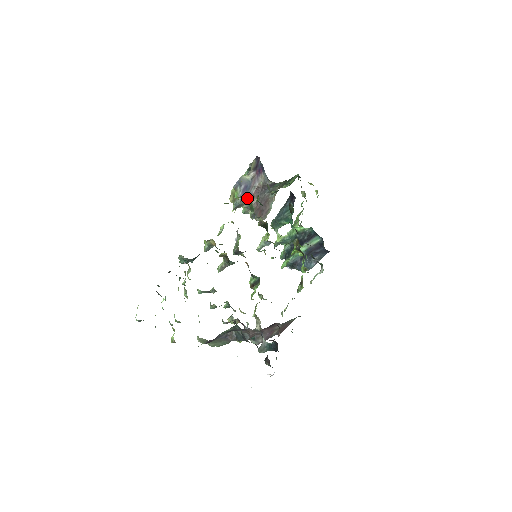
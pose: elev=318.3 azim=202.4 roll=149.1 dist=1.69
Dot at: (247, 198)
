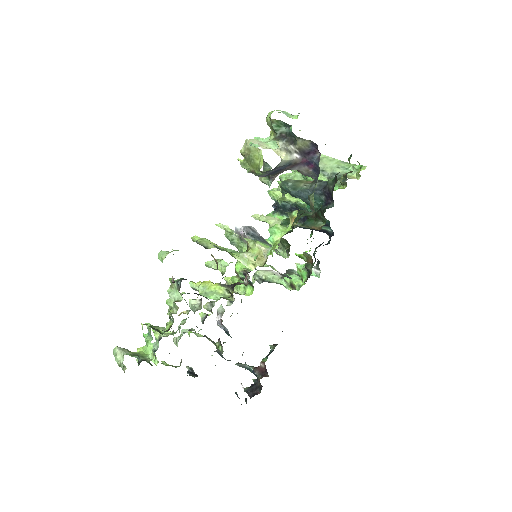
Dot at: (283, 238)
